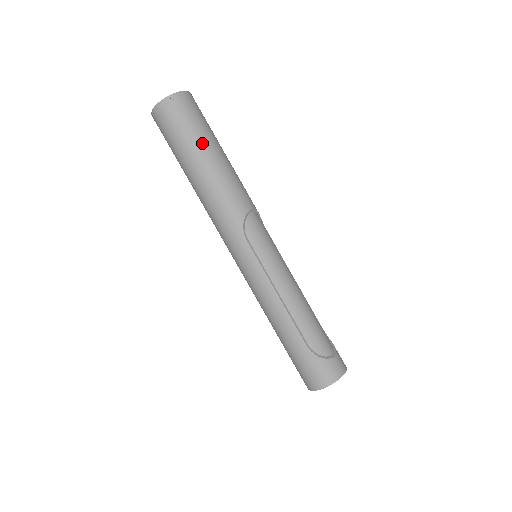
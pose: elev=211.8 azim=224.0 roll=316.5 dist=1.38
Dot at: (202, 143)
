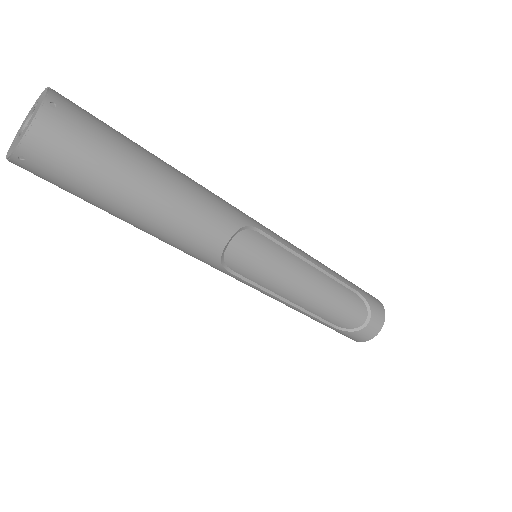
Dot at: (112, 200)
